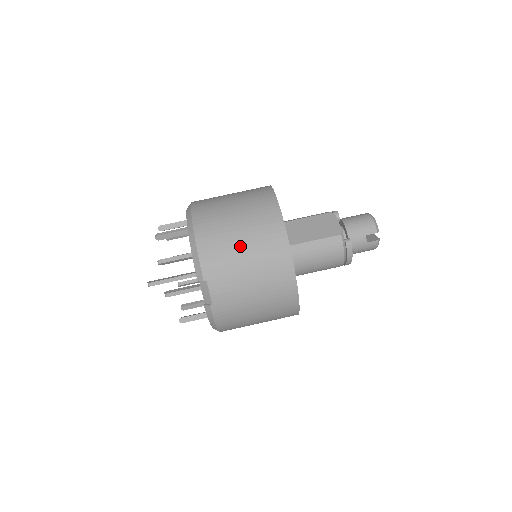
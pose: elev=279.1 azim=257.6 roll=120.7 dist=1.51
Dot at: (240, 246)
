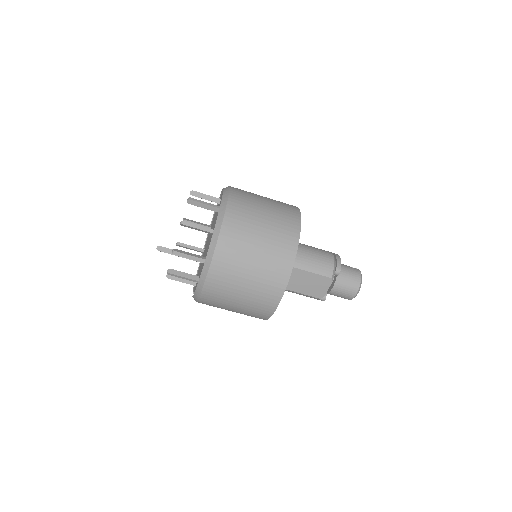
Dot at: (232, 308)
